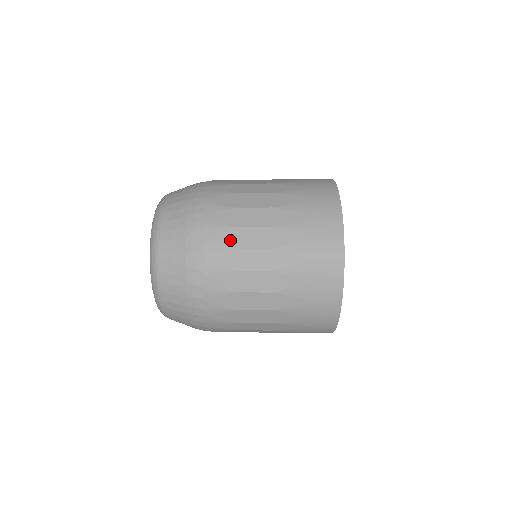
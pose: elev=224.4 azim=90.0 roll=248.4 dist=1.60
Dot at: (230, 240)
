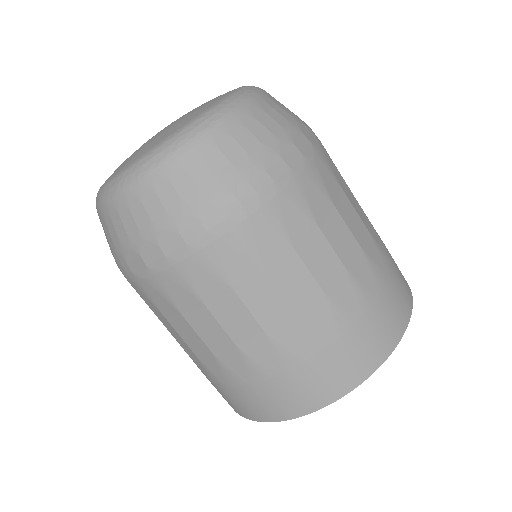
Dot at: (338, 176)
